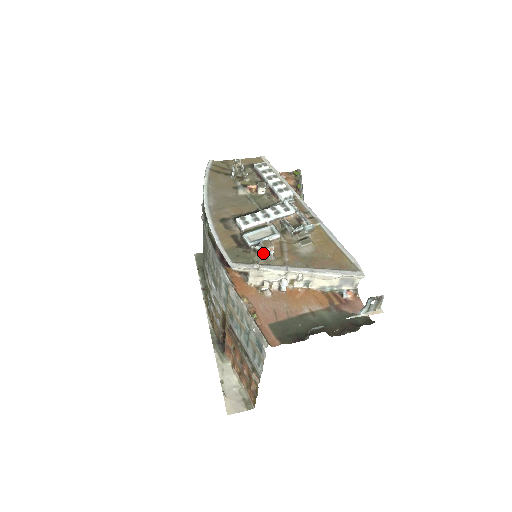
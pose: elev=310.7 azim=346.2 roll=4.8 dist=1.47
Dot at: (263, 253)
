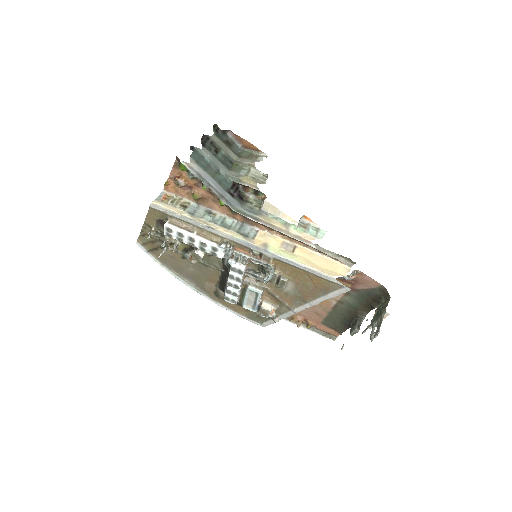
Dot at: (269, 315)
